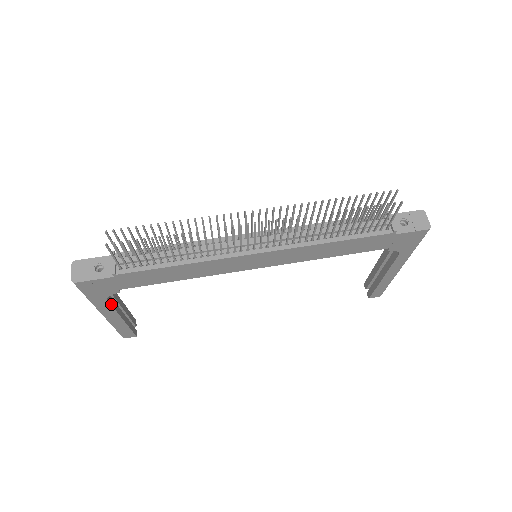
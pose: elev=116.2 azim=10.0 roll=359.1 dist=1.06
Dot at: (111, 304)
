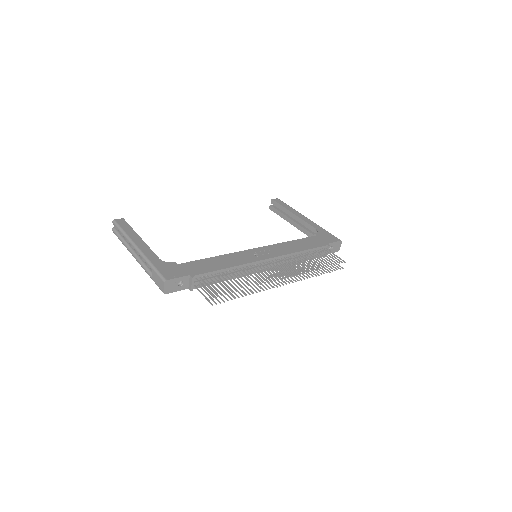
Dot at: occluded
